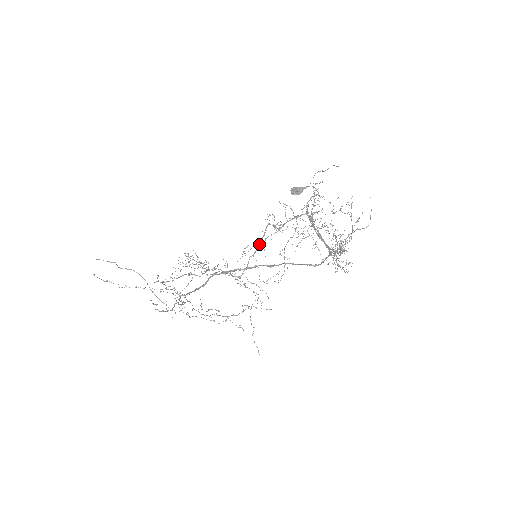
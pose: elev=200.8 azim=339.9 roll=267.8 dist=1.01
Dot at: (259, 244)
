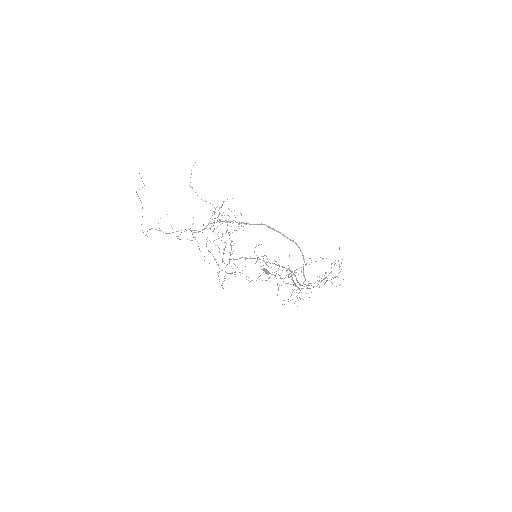
Dot at: (252, 258)
